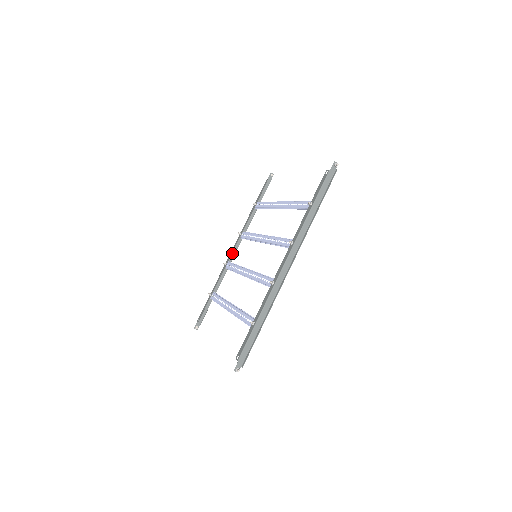
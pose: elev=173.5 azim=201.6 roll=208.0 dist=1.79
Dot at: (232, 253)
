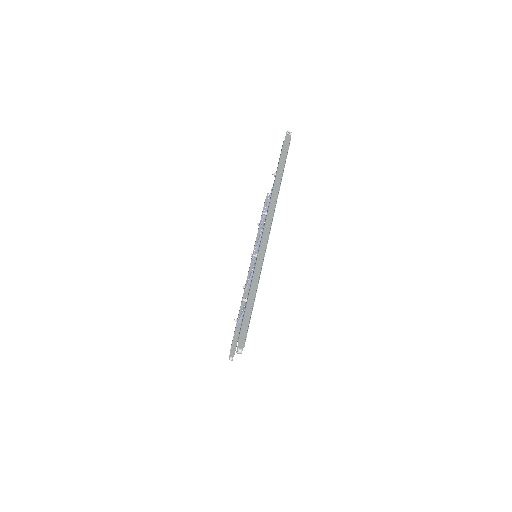
Dot at: occluded
